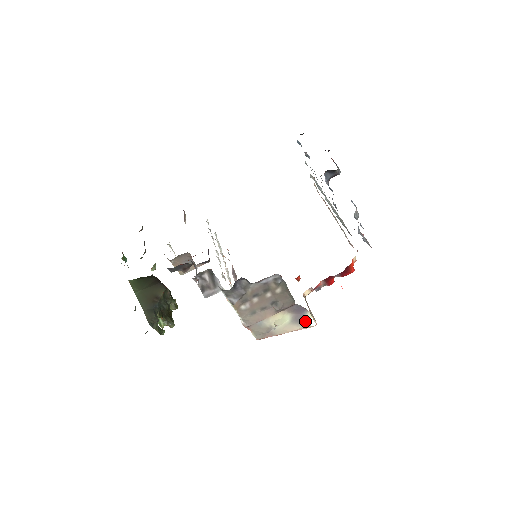
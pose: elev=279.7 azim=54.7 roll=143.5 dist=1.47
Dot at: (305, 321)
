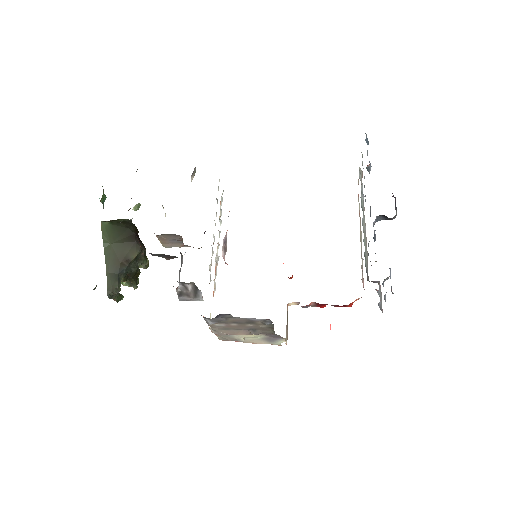
Dot at: (277, 342)
